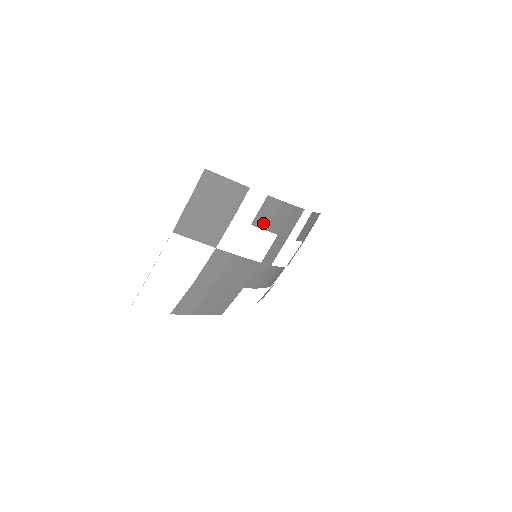
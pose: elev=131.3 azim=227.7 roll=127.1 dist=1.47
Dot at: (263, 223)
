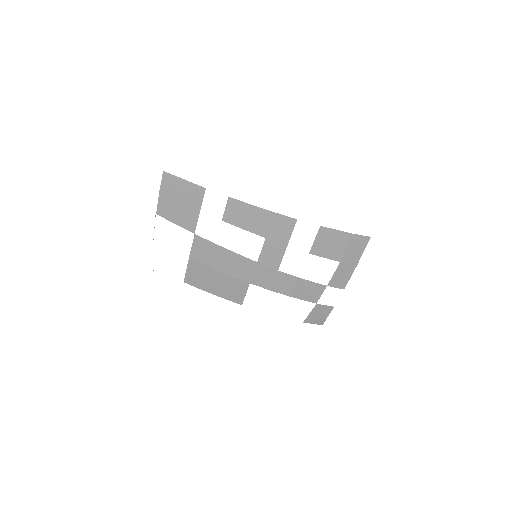
Dot at: (237, 222)
